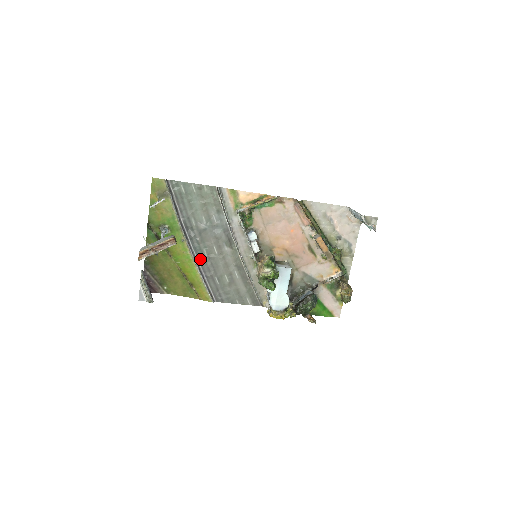
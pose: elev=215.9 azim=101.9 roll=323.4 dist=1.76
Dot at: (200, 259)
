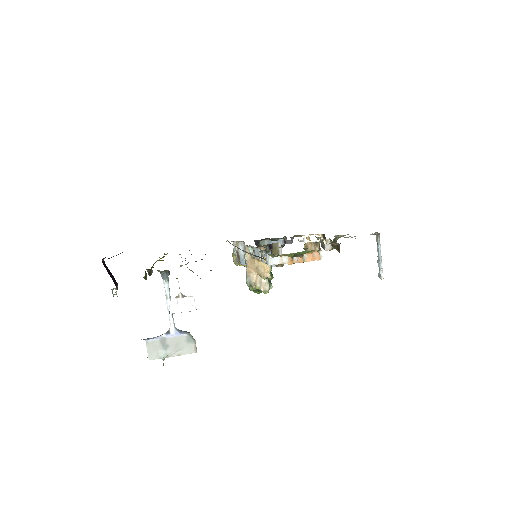
Dot at: occluded
